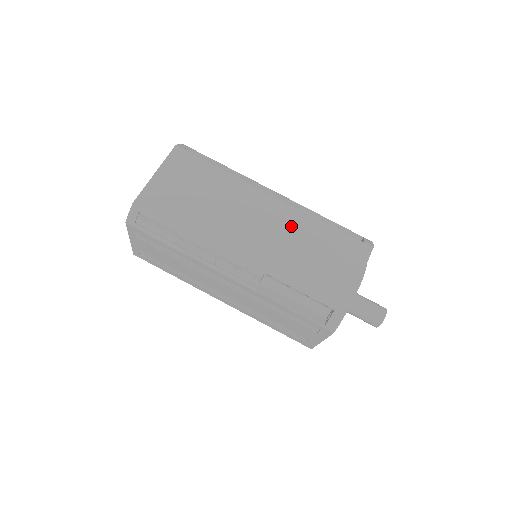
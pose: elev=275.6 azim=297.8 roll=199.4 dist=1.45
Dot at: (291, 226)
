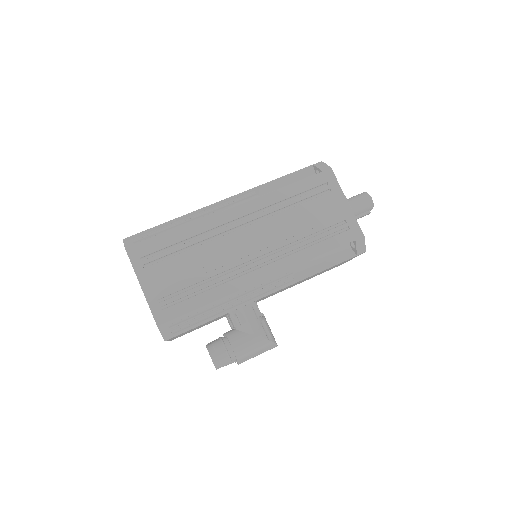
Dot at: occluded
